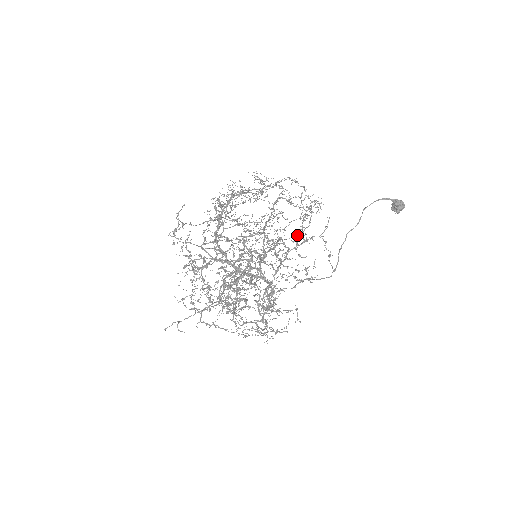
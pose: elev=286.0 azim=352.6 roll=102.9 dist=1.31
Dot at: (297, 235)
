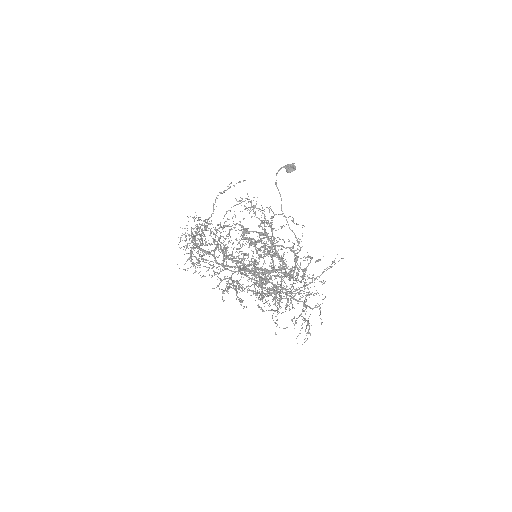
Dot at: (264, 220)
